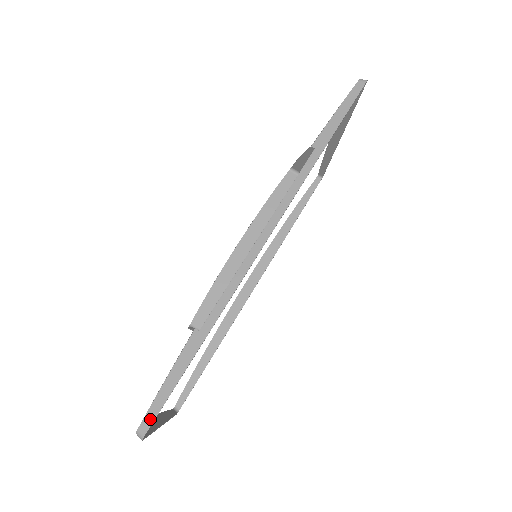
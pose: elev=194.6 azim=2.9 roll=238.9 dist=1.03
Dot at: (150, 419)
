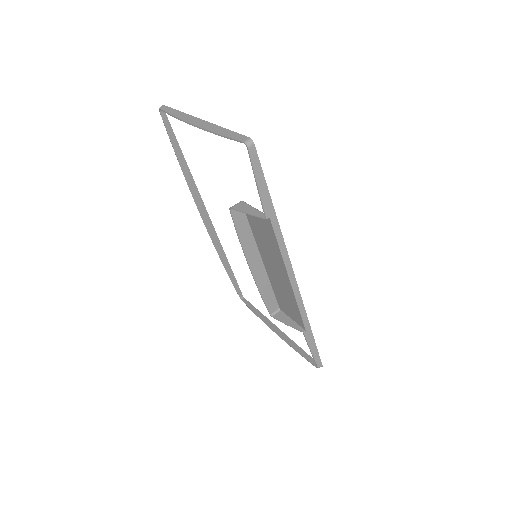
Dot at: (319, 362)
